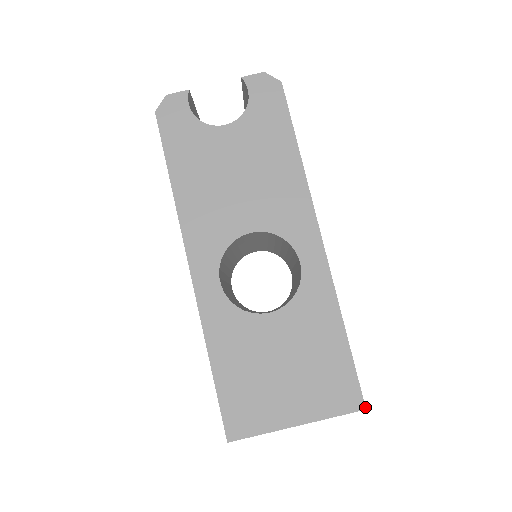
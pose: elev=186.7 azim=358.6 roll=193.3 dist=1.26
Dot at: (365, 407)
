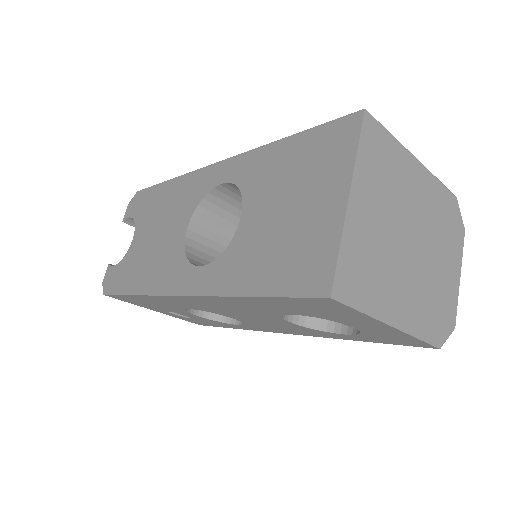
Dot at: (362, 110)
